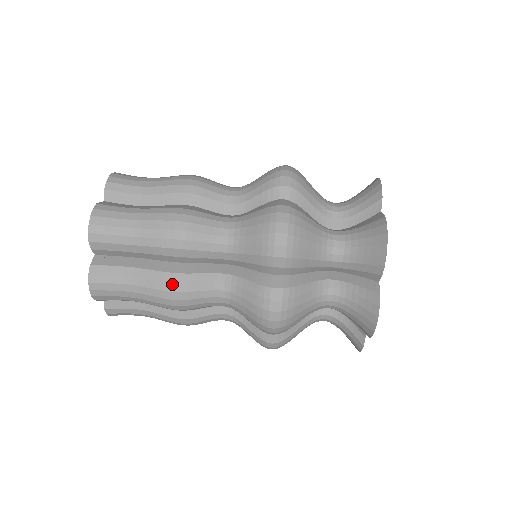
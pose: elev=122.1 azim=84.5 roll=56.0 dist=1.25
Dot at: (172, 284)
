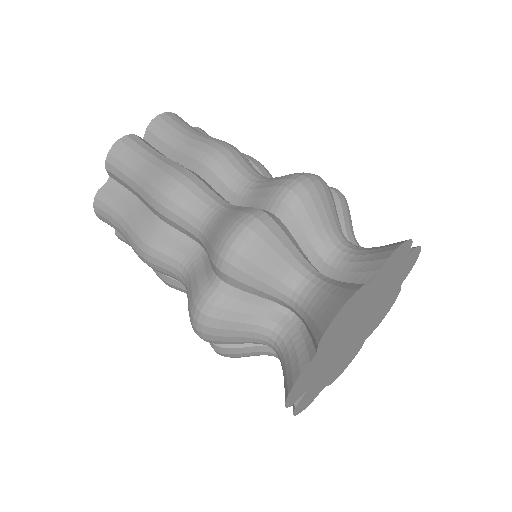
Dot at: (179, 172)
